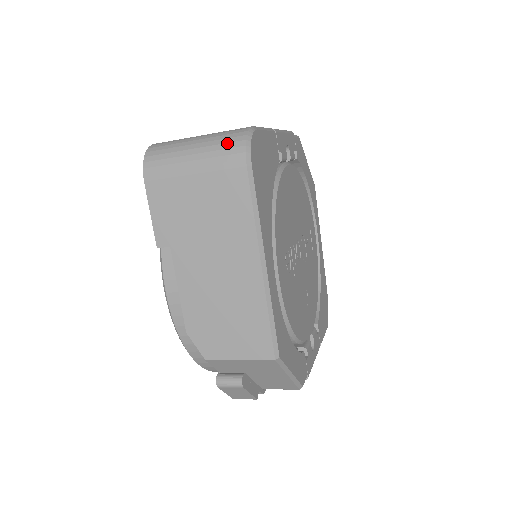
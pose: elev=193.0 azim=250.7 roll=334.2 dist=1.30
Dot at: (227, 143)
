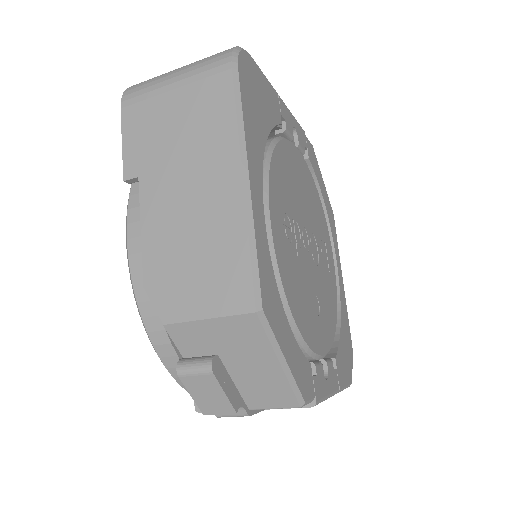
Dot at: (214, 56)
